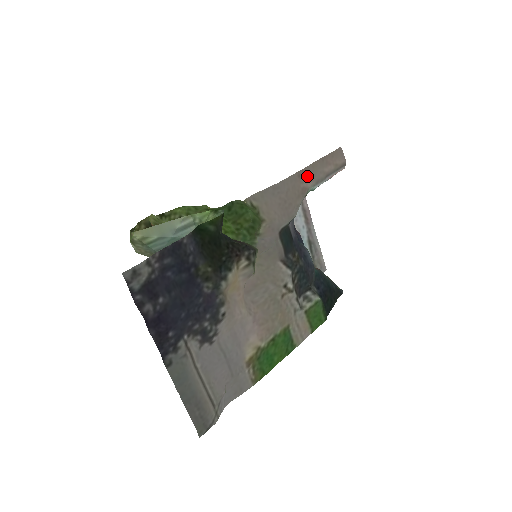
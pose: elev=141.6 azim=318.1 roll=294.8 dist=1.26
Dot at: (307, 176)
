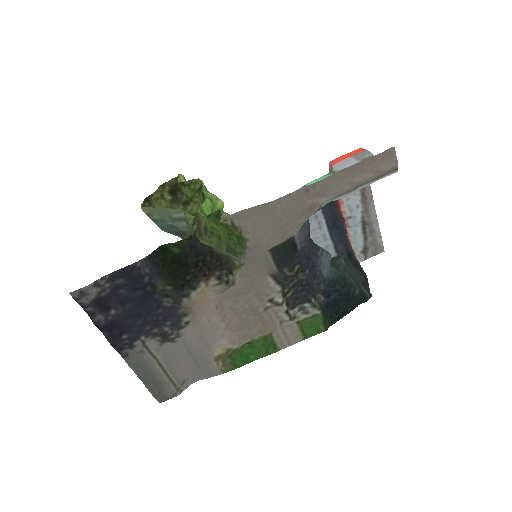
Dot at: (321, 190)
